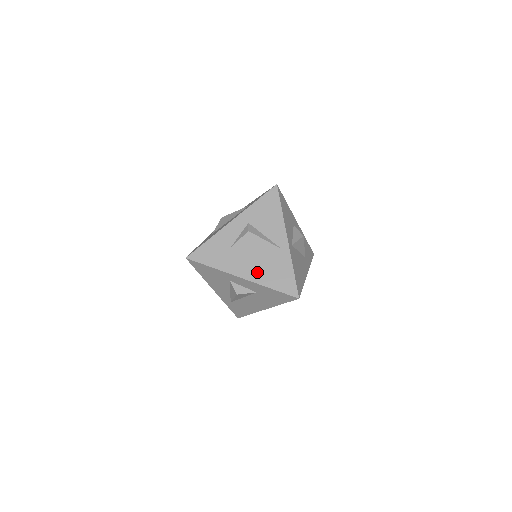
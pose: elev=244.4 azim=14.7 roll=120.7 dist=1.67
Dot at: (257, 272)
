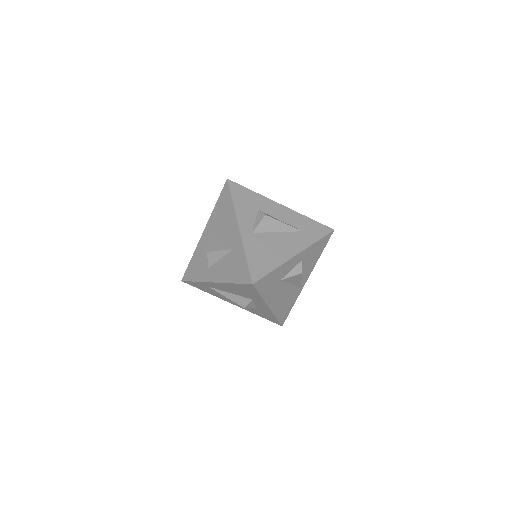
Dot at: (279, 304)
